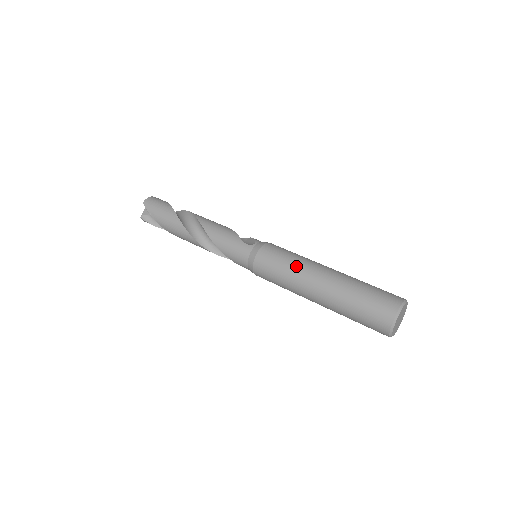
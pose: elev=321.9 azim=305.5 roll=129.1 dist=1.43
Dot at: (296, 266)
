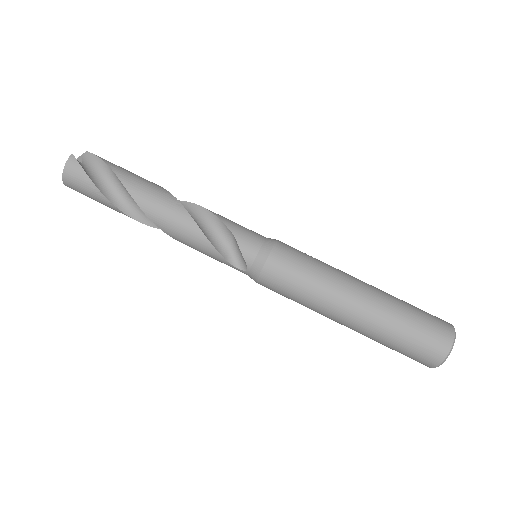
Dot at: (309, 308)
